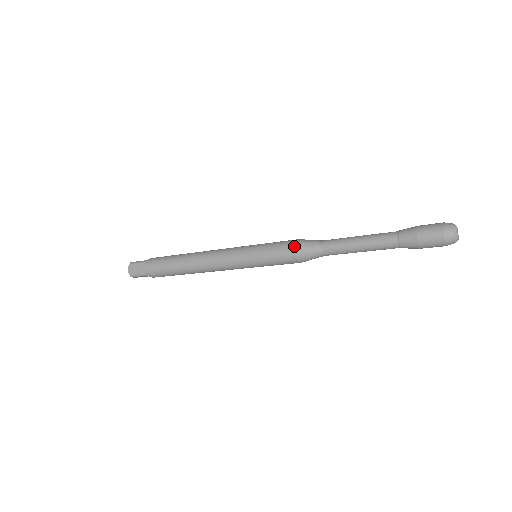
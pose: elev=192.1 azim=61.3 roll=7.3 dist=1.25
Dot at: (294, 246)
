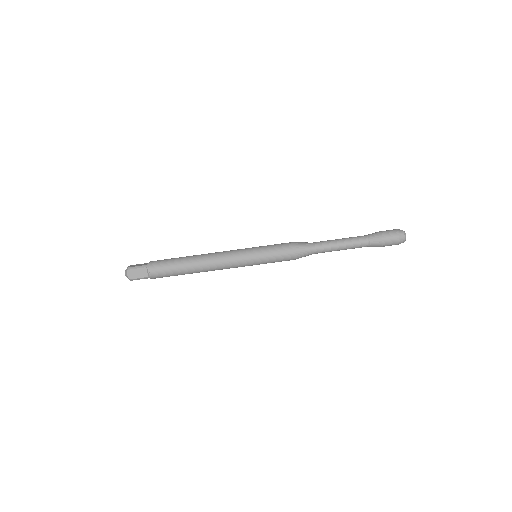
Dot at: (292, 242)
